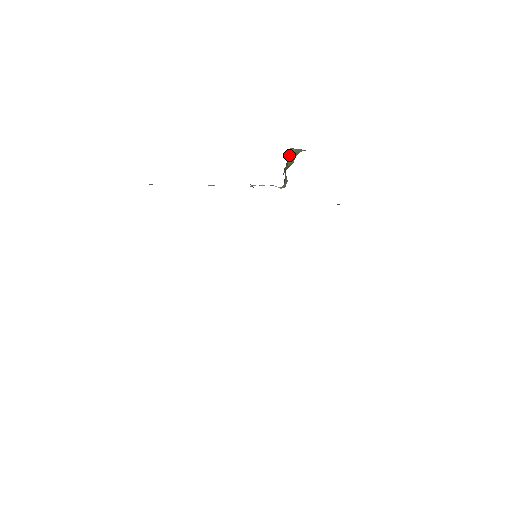
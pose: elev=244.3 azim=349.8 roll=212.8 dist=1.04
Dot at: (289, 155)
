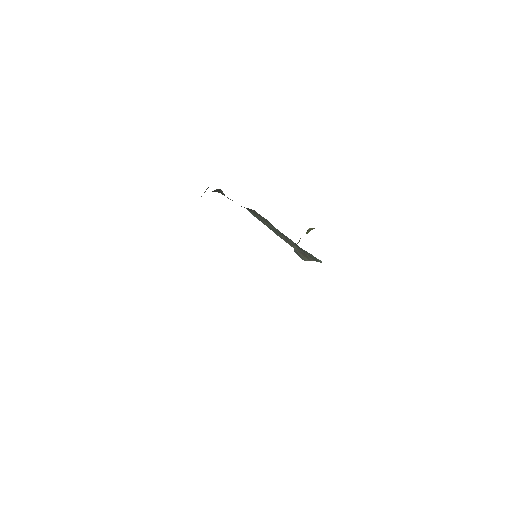
Dot at: (308, 230)
